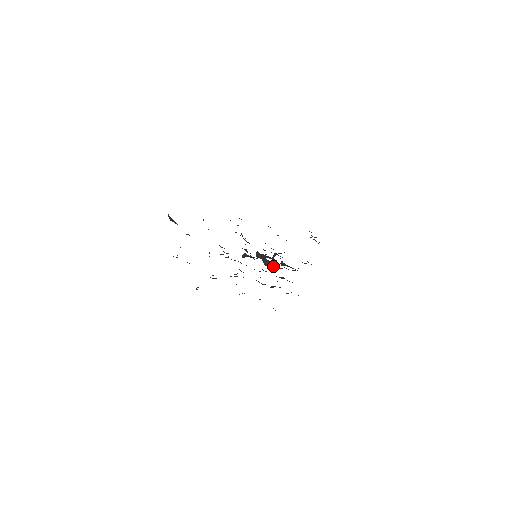
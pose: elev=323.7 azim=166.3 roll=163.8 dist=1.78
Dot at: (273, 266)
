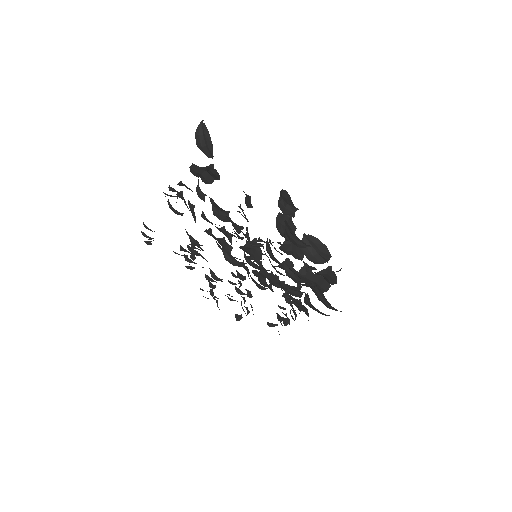
Dot at: (316, 253)
